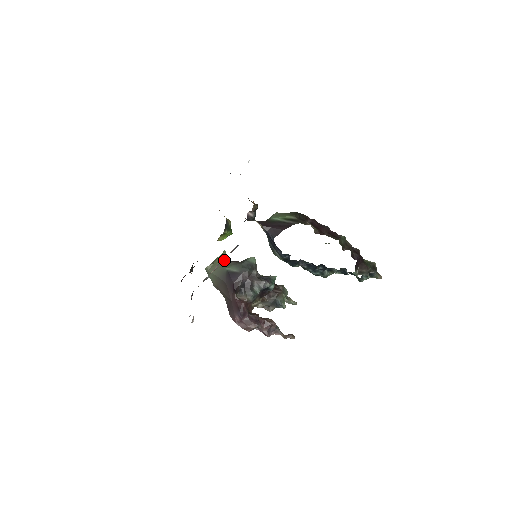
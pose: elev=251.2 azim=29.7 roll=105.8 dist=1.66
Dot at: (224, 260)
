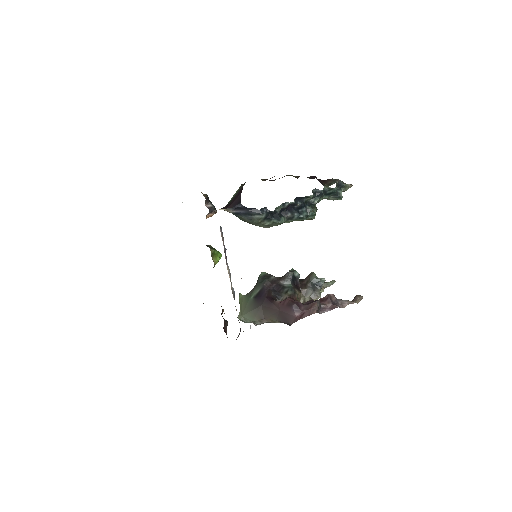
Dot at: (244, 297)
